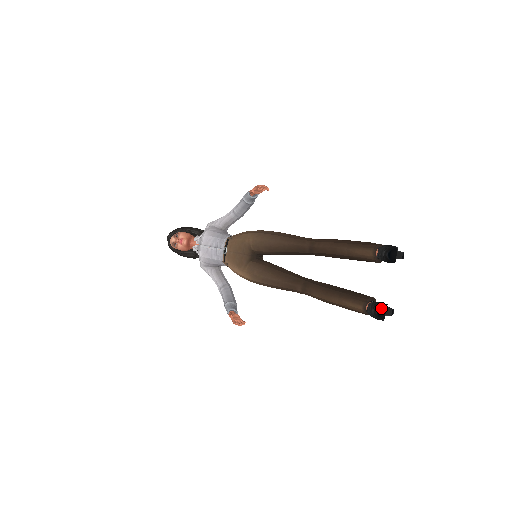
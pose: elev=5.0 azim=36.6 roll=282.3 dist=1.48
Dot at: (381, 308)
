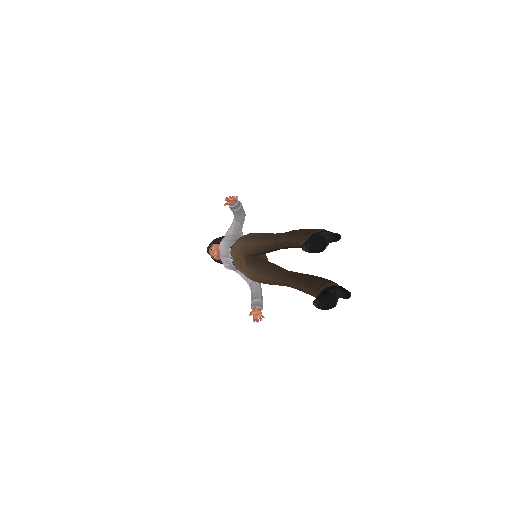
Dot at: (320, 299)
